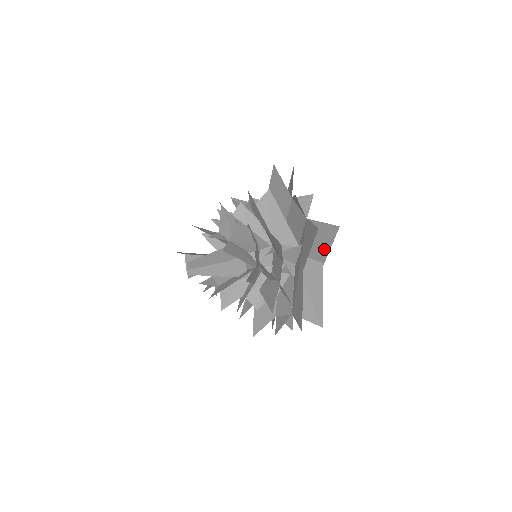
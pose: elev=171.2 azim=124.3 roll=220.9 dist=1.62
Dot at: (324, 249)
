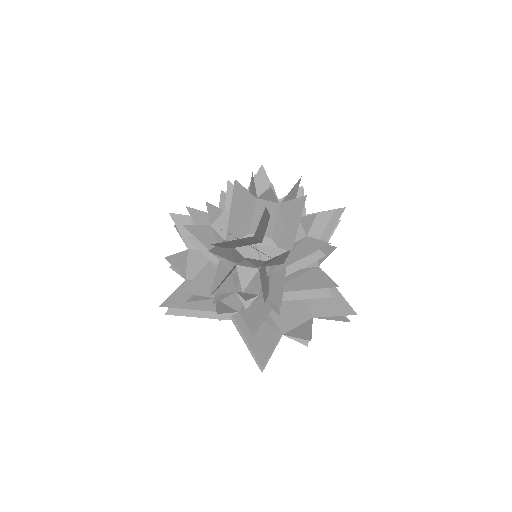
Dot at: occluded
